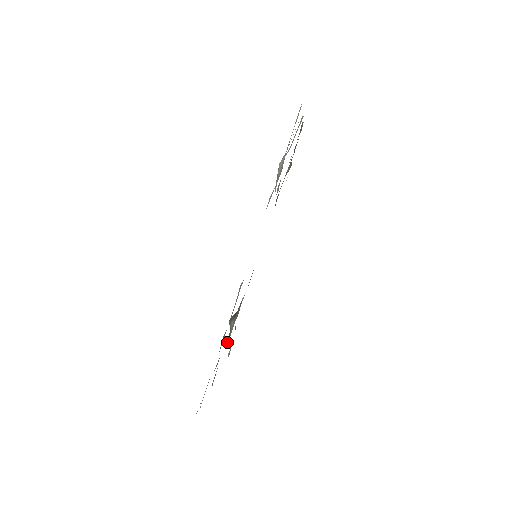
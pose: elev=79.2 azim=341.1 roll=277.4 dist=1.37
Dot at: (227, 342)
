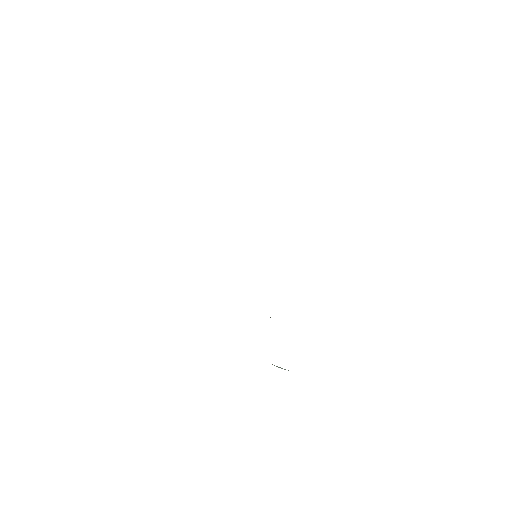
Dot at: occluded
